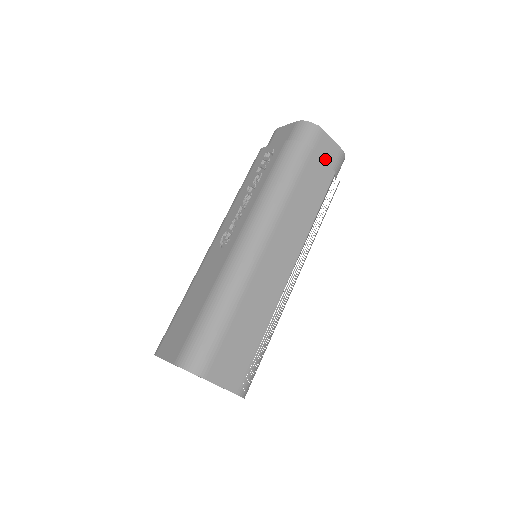
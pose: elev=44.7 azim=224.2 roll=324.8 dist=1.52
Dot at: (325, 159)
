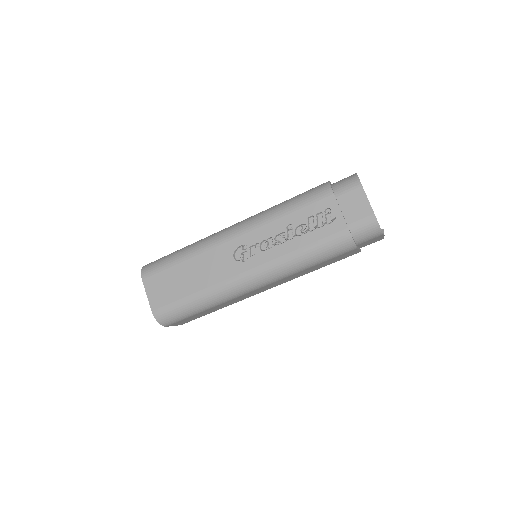
Dot at: (363, 245)
